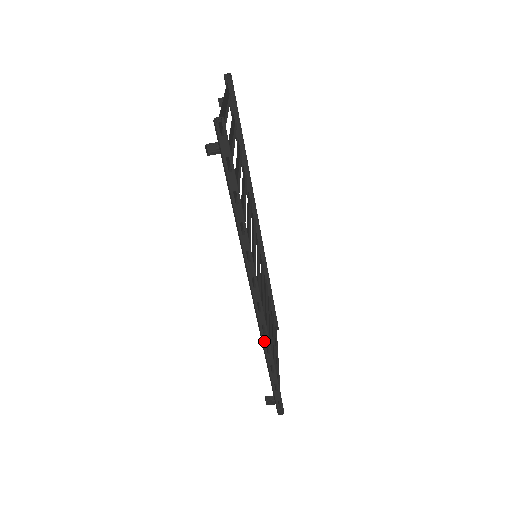
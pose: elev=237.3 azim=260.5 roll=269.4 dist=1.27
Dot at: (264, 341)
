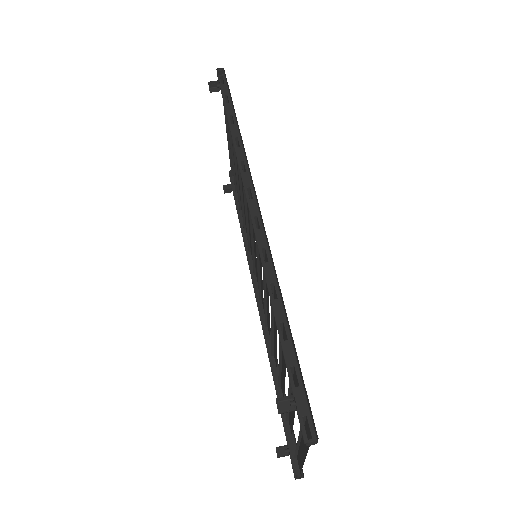
Dot at: (266, 275)
